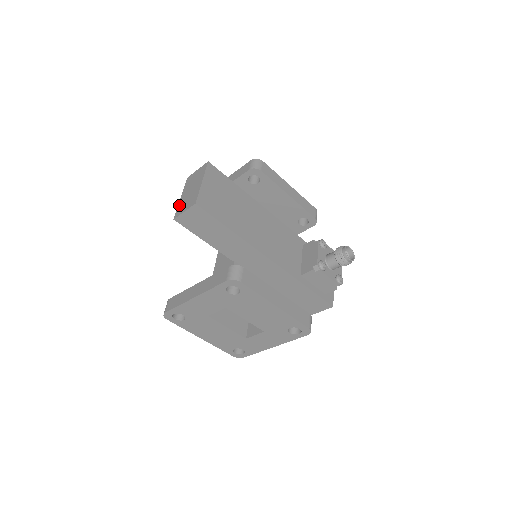
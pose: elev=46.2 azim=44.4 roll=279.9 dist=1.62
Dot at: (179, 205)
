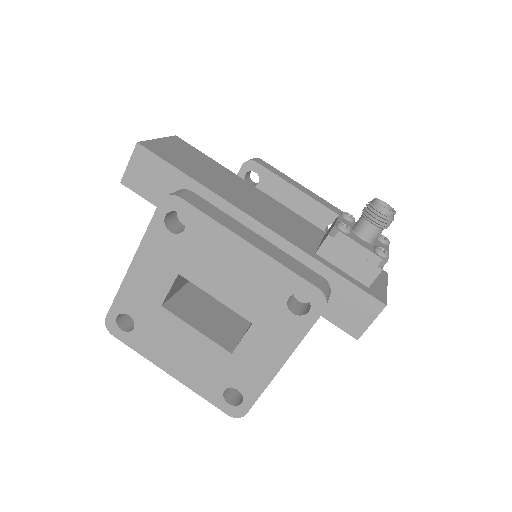
Dot at: occluded
